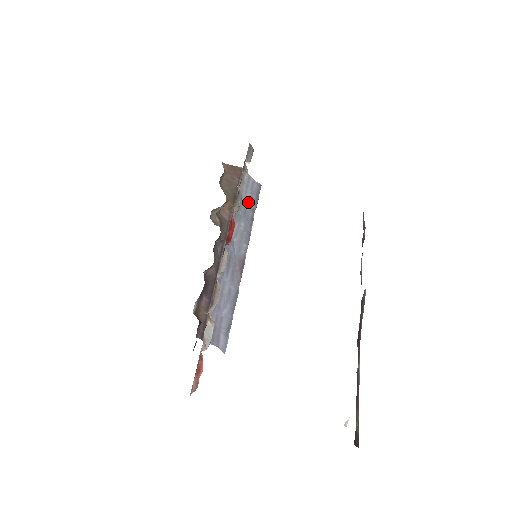
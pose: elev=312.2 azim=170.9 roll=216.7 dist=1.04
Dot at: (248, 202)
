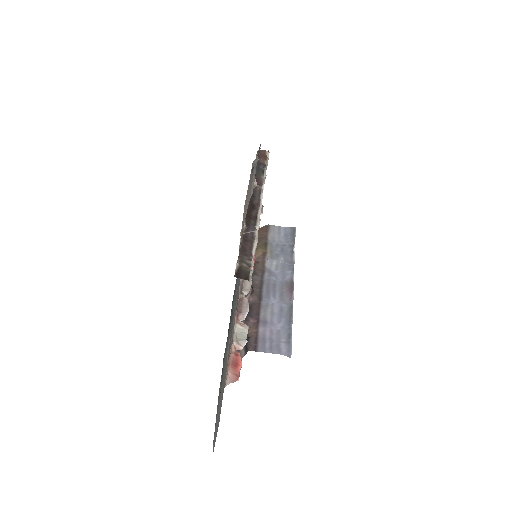
Dot at: (284, 243)
